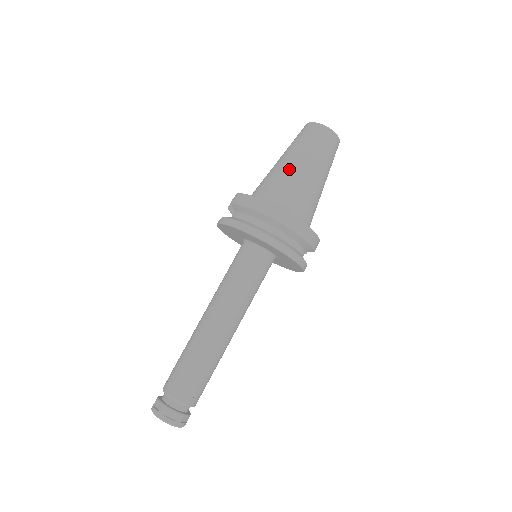
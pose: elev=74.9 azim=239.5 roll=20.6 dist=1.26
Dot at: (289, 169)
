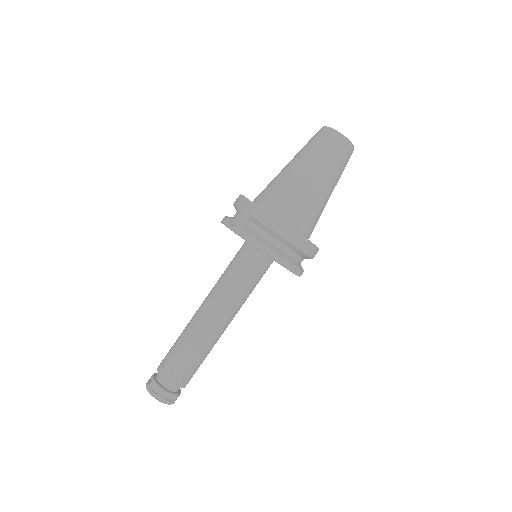
Dot at: (311, 186)
